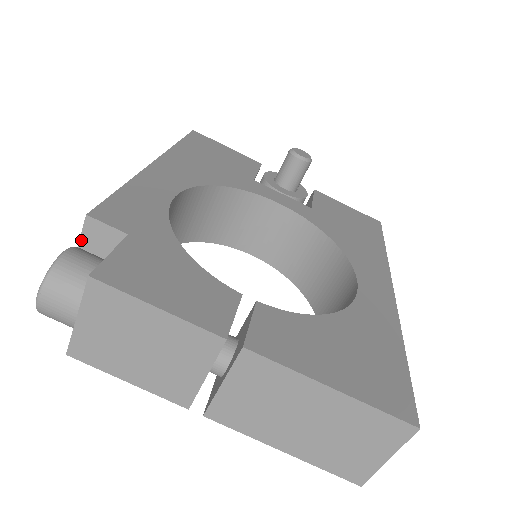
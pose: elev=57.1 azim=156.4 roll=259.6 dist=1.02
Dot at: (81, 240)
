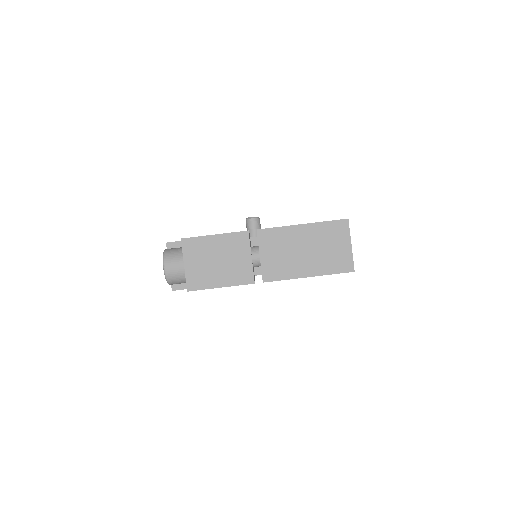
Dot at: occluded
